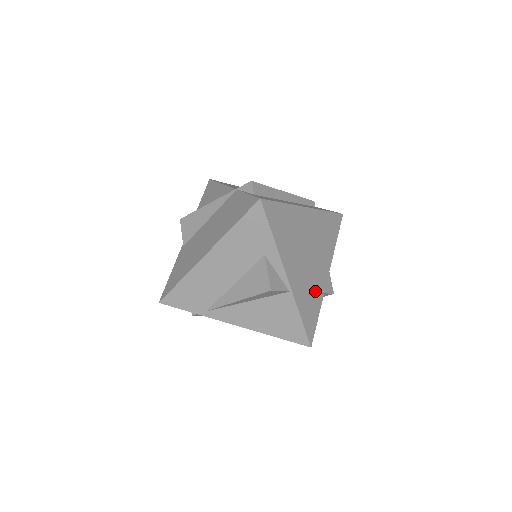
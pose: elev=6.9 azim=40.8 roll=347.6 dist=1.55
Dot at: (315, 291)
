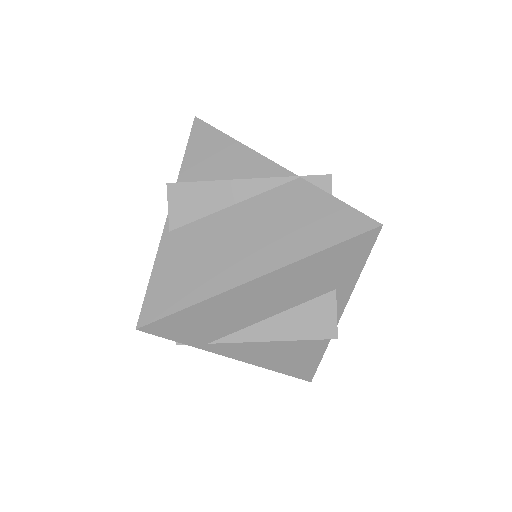
Dot at: occluded
